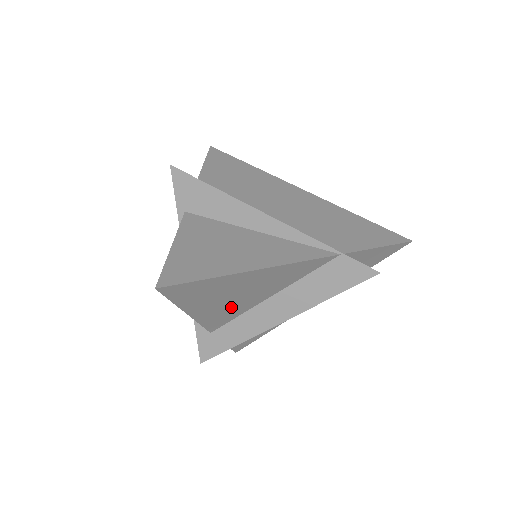
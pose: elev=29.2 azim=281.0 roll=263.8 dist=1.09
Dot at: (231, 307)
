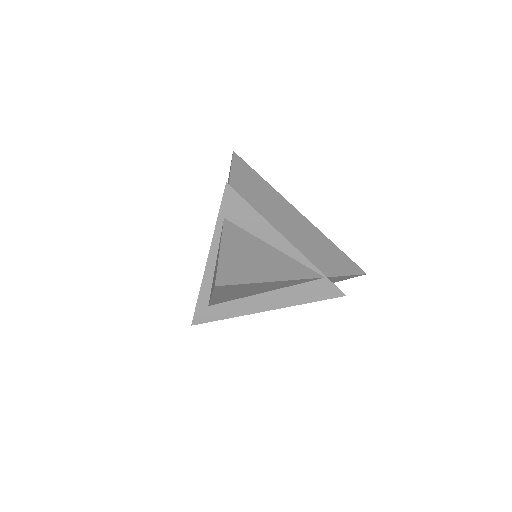
Dot at: (238, 295)
